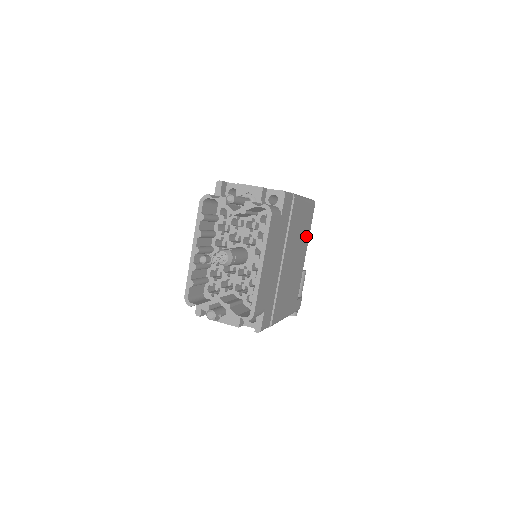
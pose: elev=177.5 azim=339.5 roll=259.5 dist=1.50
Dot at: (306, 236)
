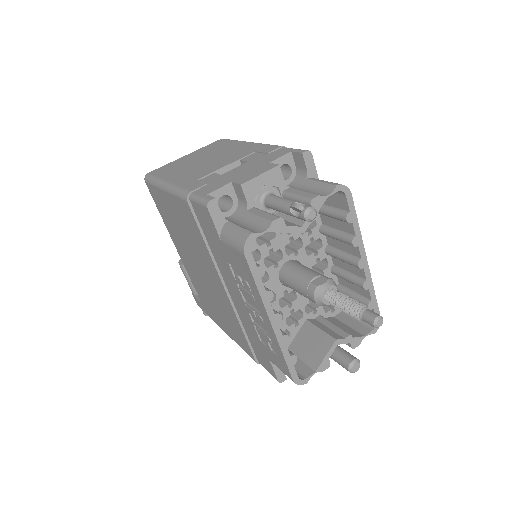
Dot at: occluded
